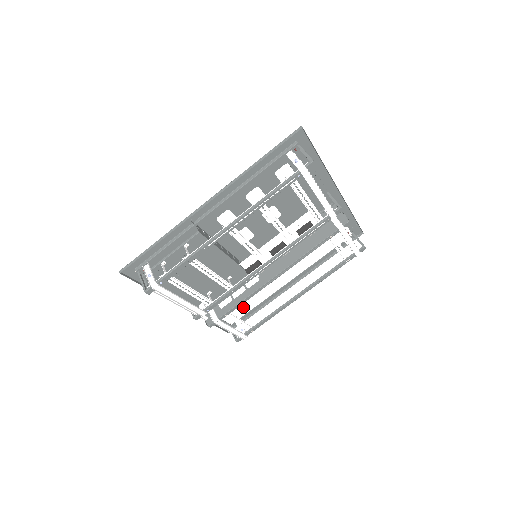
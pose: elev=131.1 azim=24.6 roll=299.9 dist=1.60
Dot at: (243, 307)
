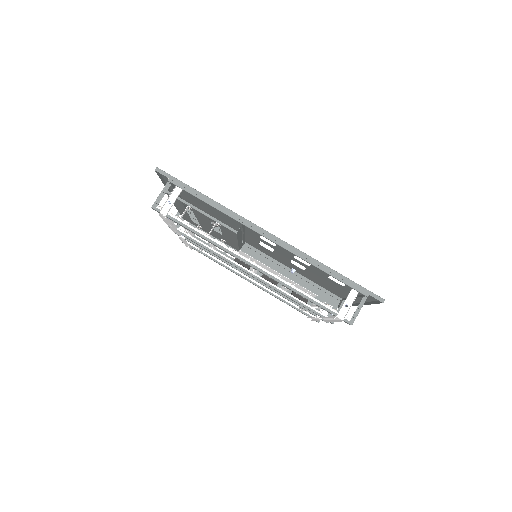
Dot at: occluded
